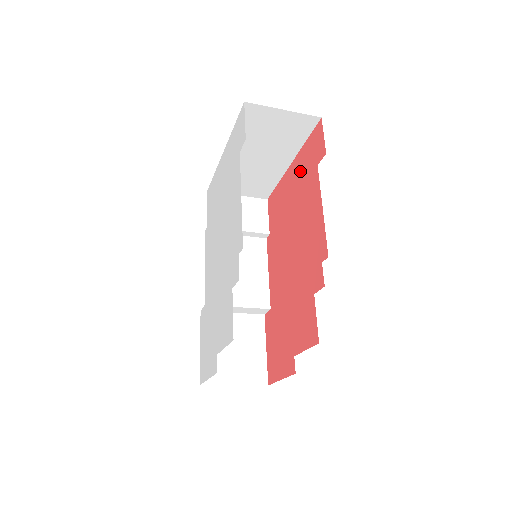
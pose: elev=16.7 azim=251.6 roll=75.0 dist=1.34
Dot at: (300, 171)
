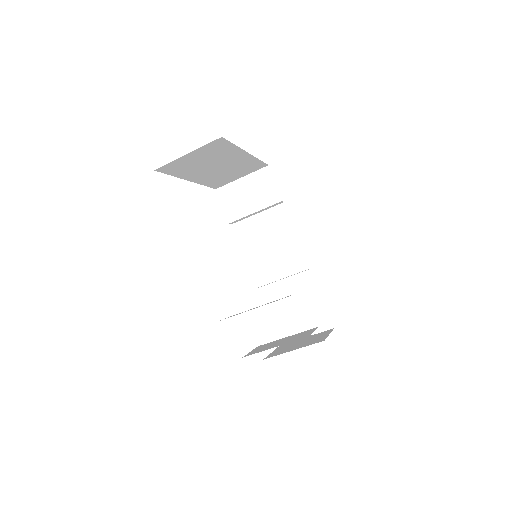
Dot at: occluded
